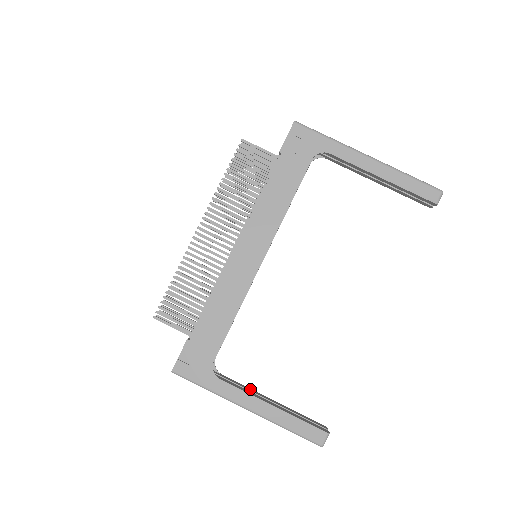
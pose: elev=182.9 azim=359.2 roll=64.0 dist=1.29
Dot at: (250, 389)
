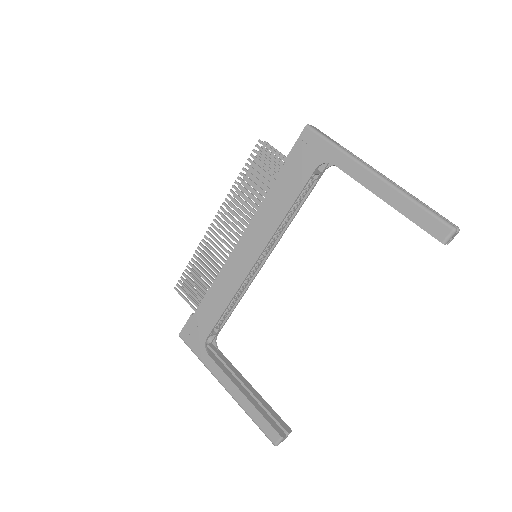
Dot at: (236, 371)
